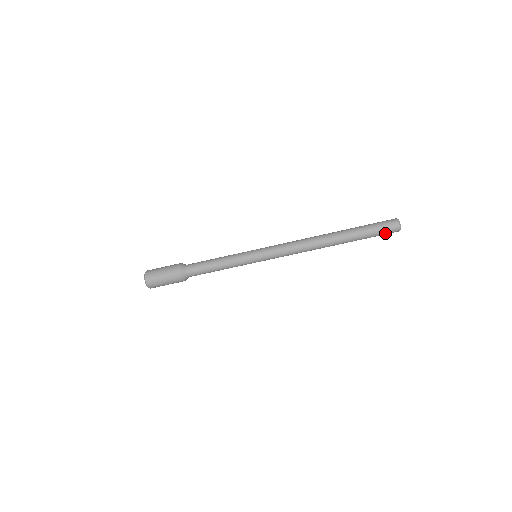
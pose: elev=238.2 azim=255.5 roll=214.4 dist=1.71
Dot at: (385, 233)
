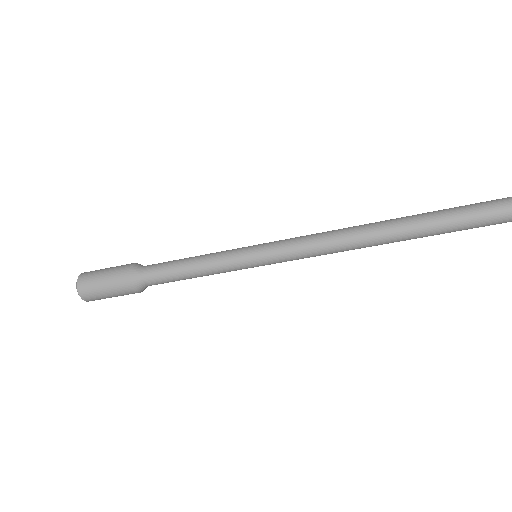
Dot at: (489, 224)
